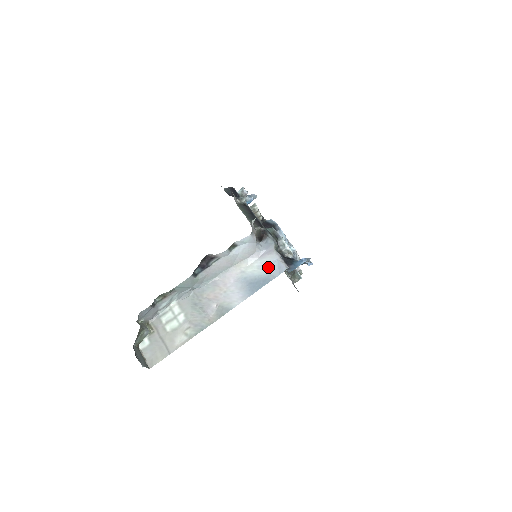
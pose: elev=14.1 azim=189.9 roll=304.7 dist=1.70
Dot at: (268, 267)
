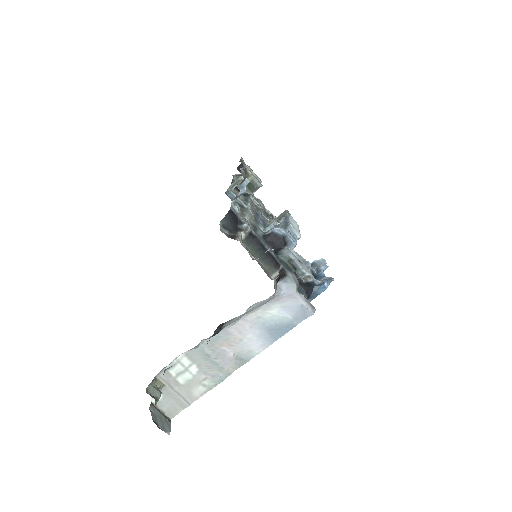
Dot at: (291, 312)
